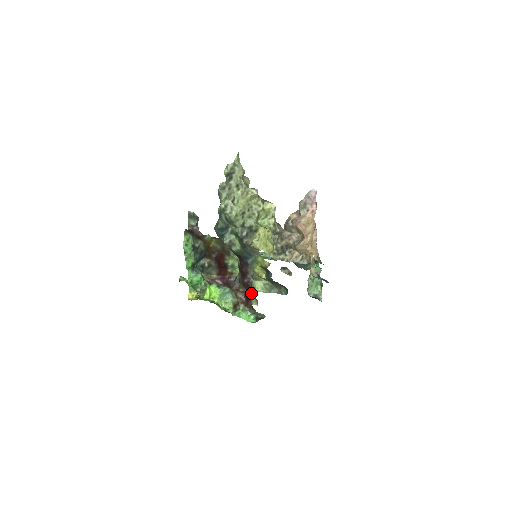
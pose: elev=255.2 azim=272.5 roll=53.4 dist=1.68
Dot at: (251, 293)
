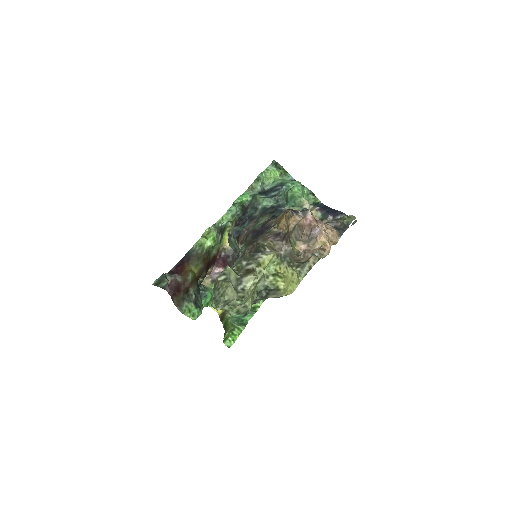
Dot at: occluded
